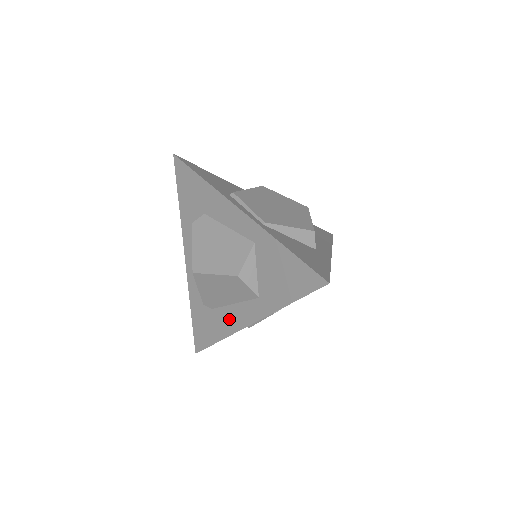
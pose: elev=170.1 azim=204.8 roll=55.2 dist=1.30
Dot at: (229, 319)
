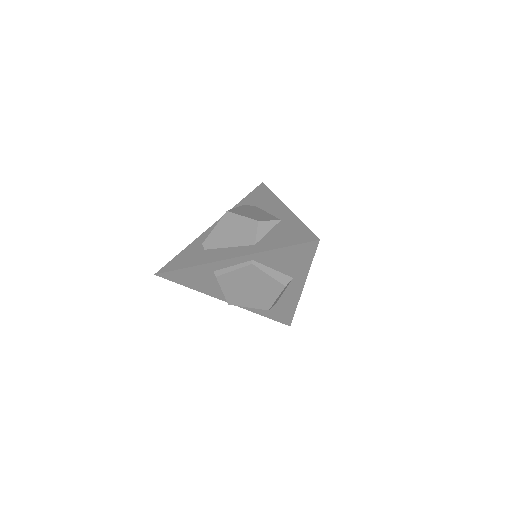
Dot at: (215, 255)
